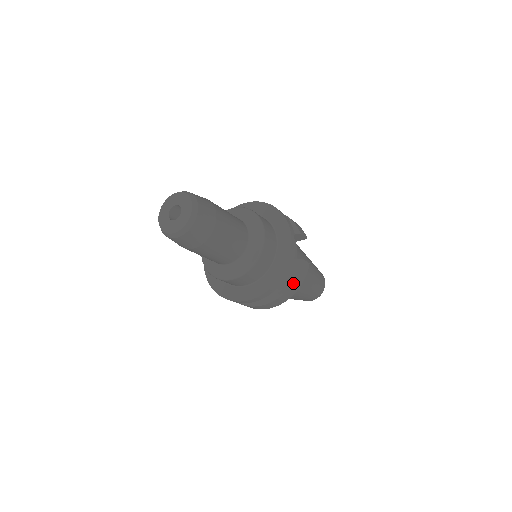
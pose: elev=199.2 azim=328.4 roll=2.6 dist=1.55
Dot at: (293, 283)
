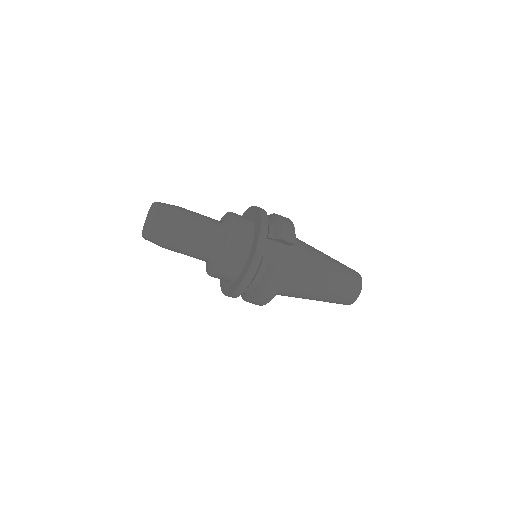
Dot at: (267, 286)
